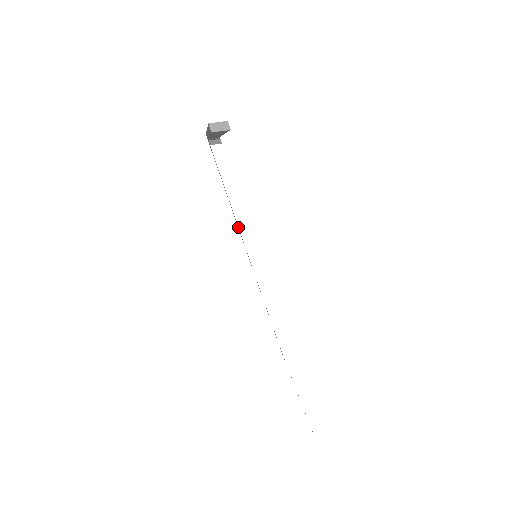
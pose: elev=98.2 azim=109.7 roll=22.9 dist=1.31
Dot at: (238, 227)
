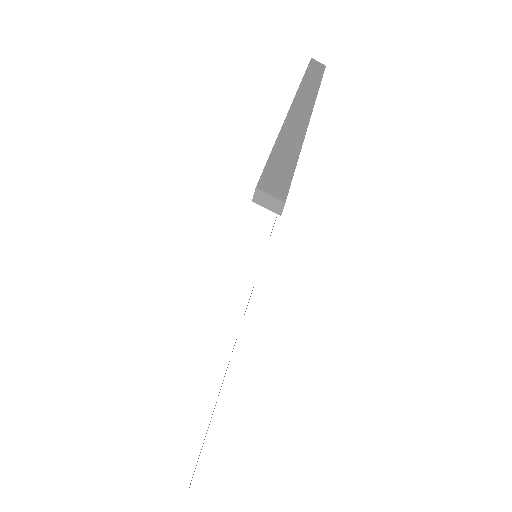
Dot at: occluded
